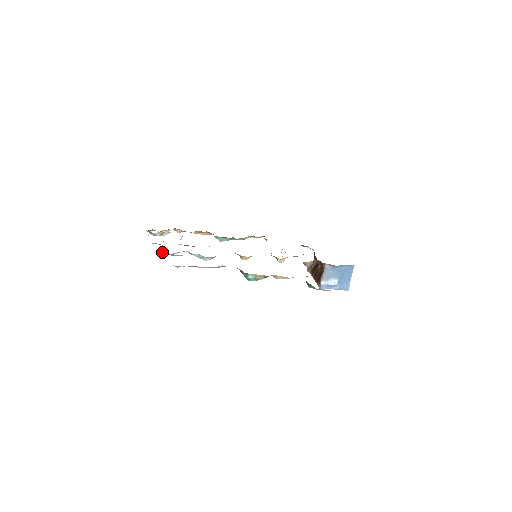
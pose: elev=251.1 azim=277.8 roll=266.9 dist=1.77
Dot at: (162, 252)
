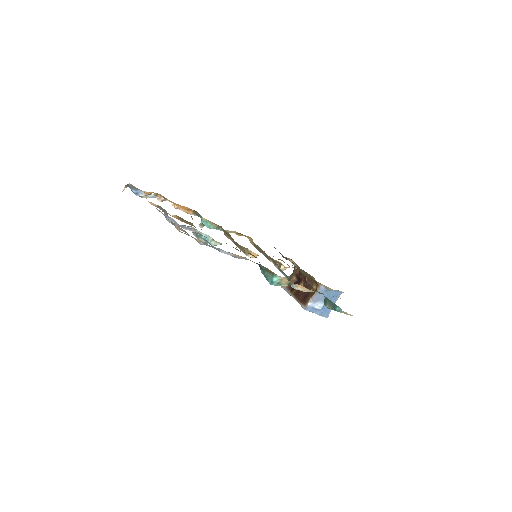
Dot at: (172, 219)
